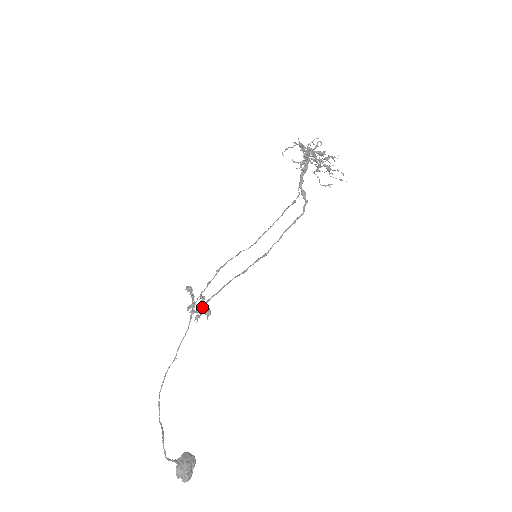
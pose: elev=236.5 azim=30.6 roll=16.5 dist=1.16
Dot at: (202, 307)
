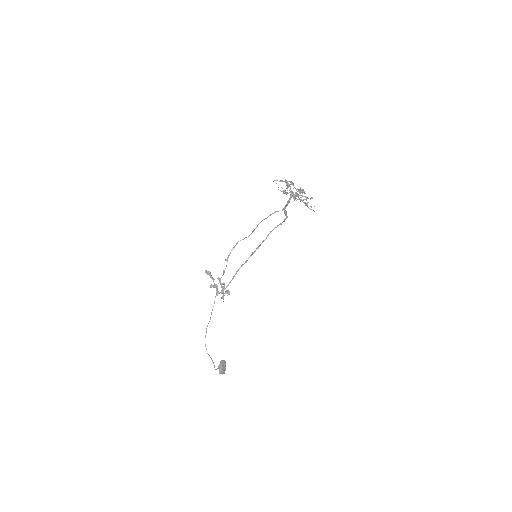
Dot at: (223, 289)
